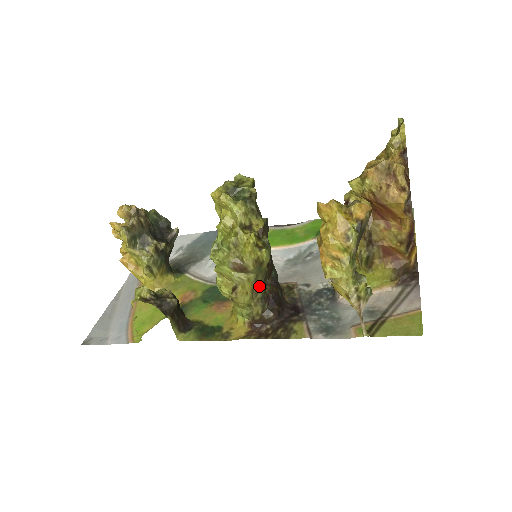
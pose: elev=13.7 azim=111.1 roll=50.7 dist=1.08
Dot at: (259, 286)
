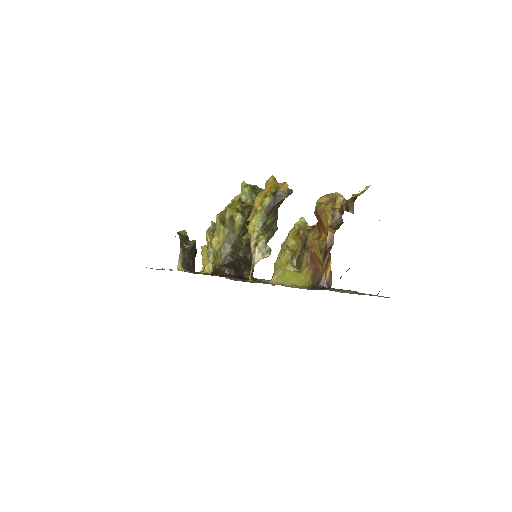
Dot at: (229, 244)
